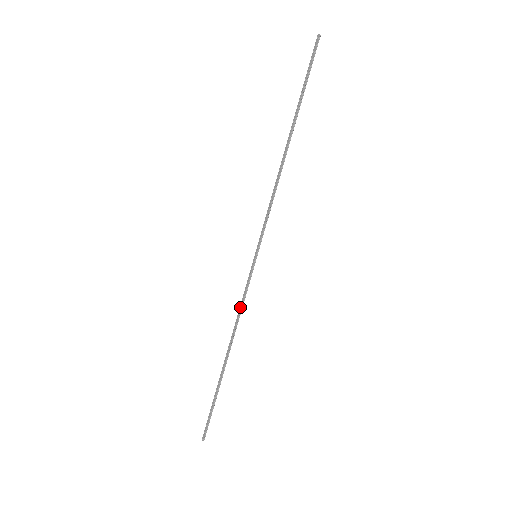
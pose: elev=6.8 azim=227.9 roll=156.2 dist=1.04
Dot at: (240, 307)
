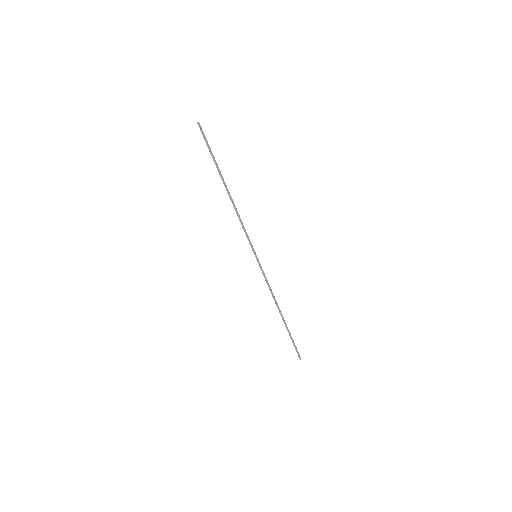
Dot at: (268, 286)
